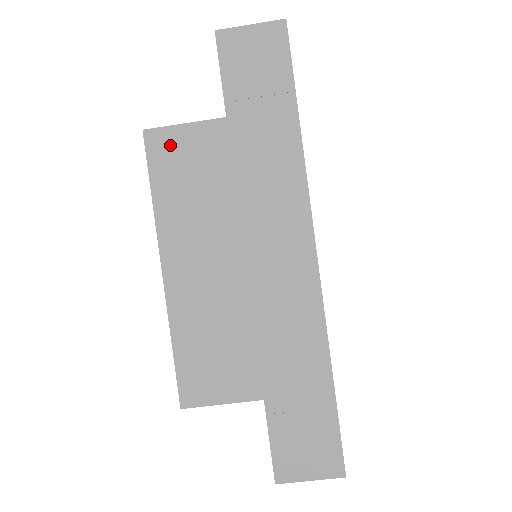
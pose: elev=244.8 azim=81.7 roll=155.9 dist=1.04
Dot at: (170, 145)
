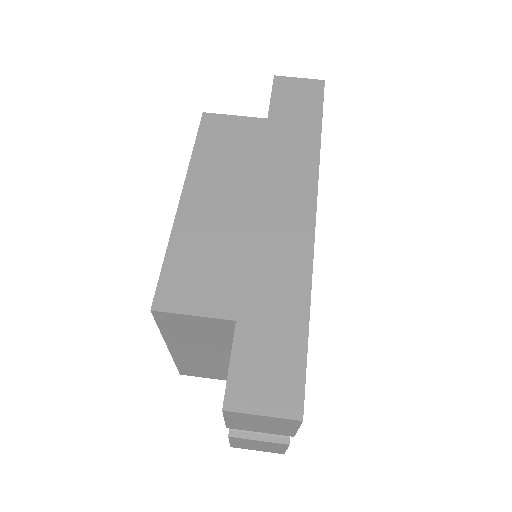
Dot at: (220, 124)
